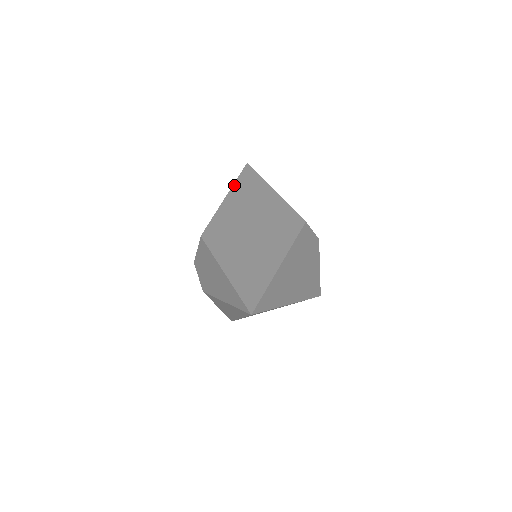
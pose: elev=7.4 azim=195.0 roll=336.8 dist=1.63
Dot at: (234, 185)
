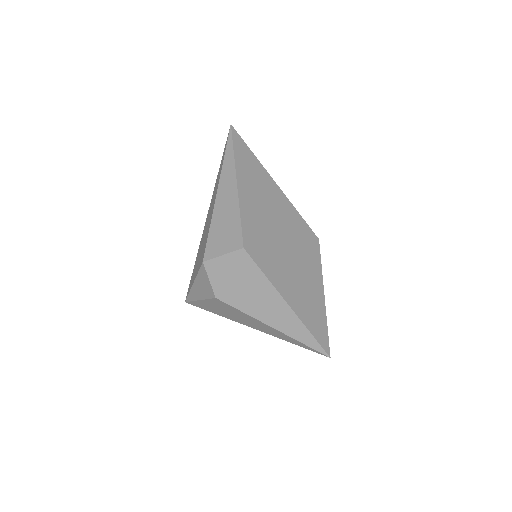
Dot at: (237, 164)
